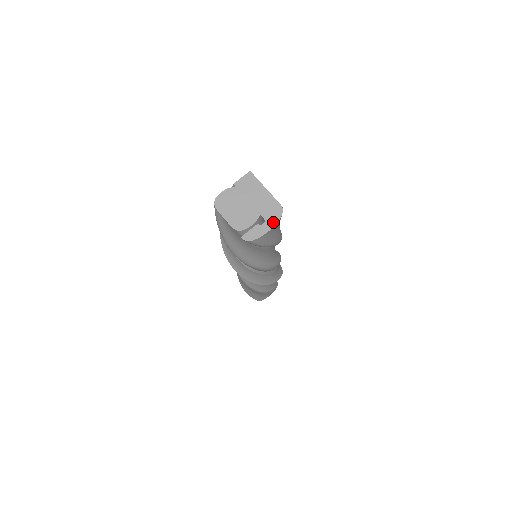
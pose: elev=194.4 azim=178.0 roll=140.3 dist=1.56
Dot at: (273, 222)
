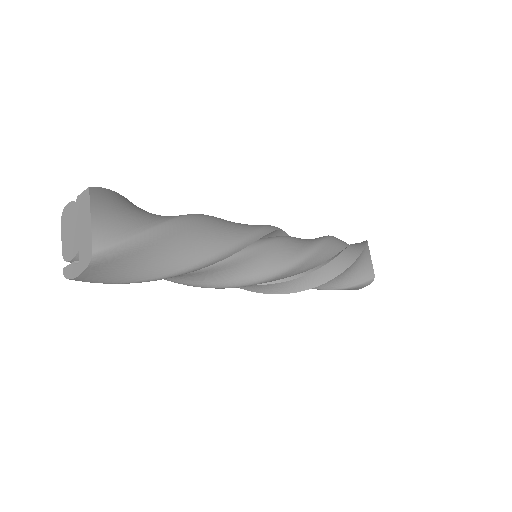
Dot at: (82, 268)
